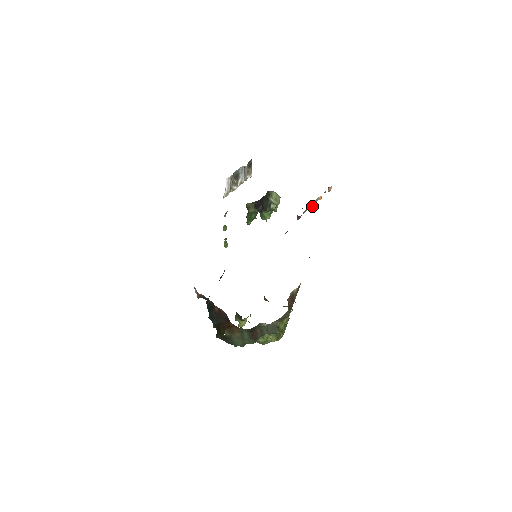
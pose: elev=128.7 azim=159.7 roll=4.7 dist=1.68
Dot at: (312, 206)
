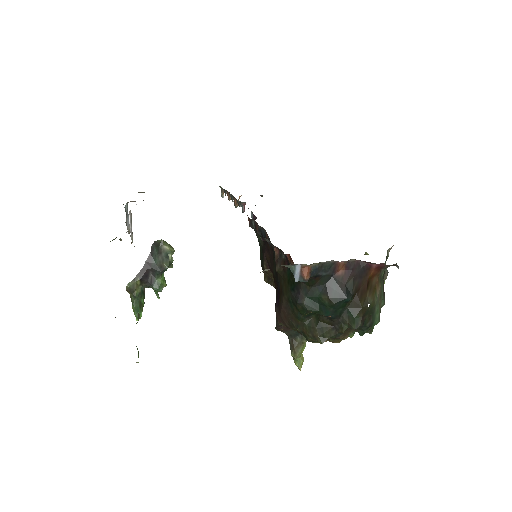
Dot at: occluded
